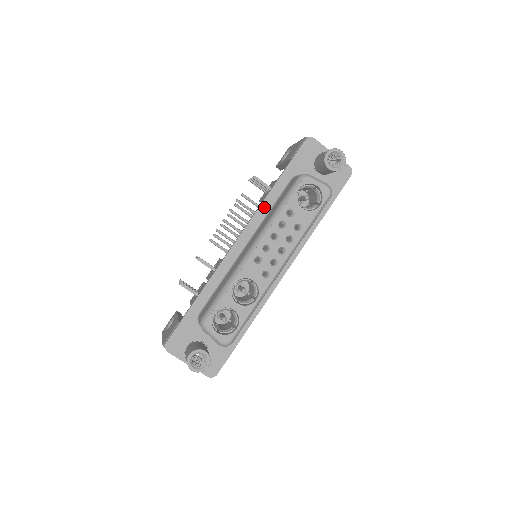
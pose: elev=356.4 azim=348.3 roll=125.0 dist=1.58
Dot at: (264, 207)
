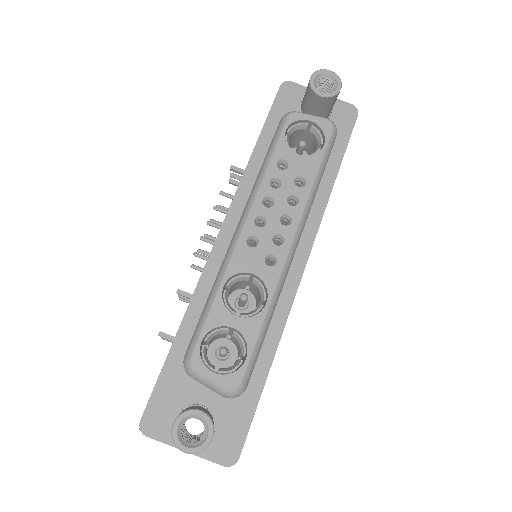
Dot at: (247, 180)
